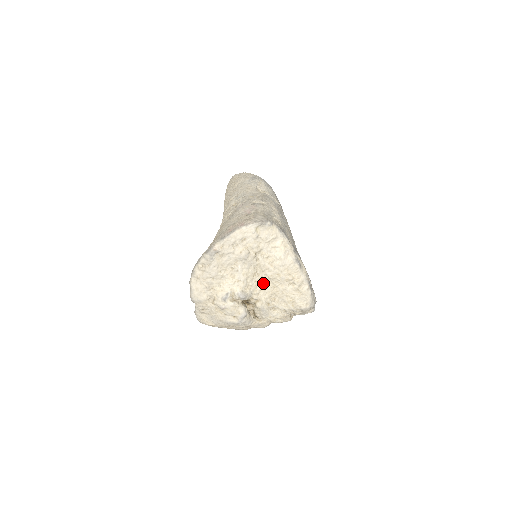
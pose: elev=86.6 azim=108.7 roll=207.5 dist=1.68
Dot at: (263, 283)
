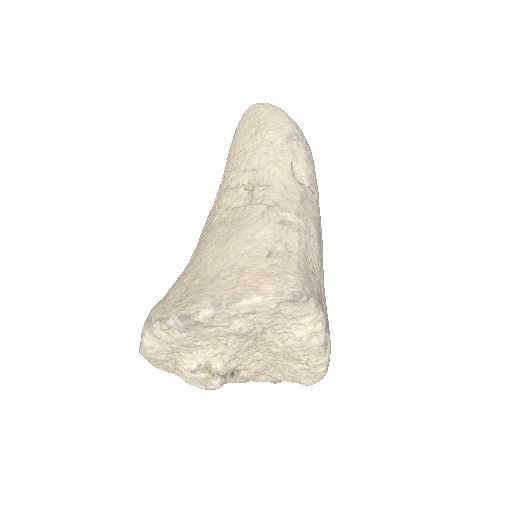
Dot at: (260, 354)
